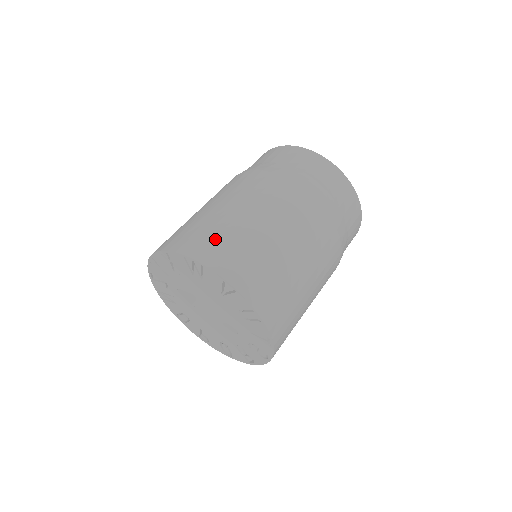
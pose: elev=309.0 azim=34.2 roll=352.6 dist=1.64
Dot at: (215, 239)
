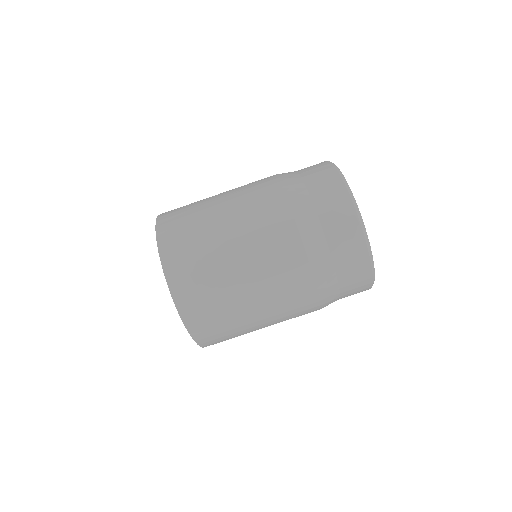
Dot at: (218, 329)
